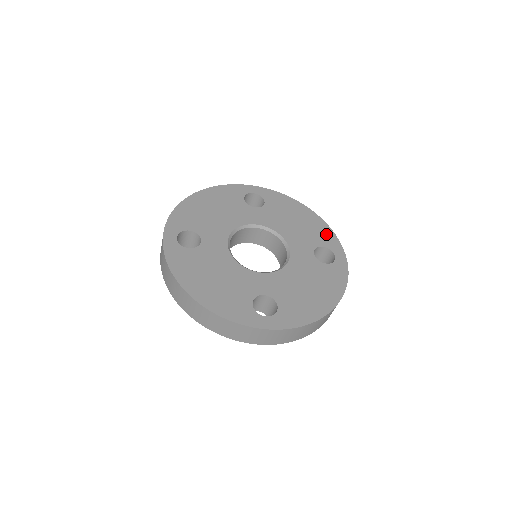
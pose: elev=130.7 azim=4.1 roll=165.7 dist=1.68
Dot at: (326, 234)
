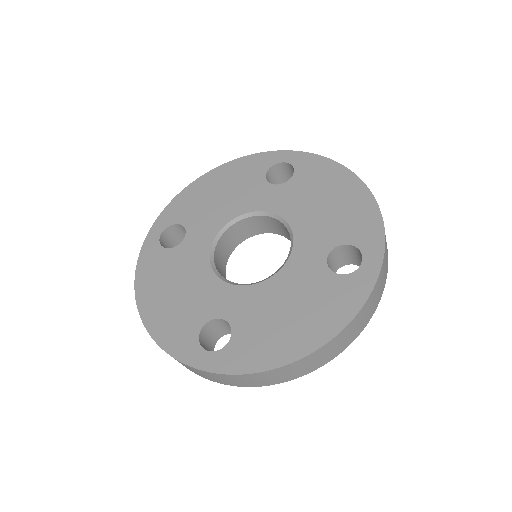
Dot at: (366, 222)
